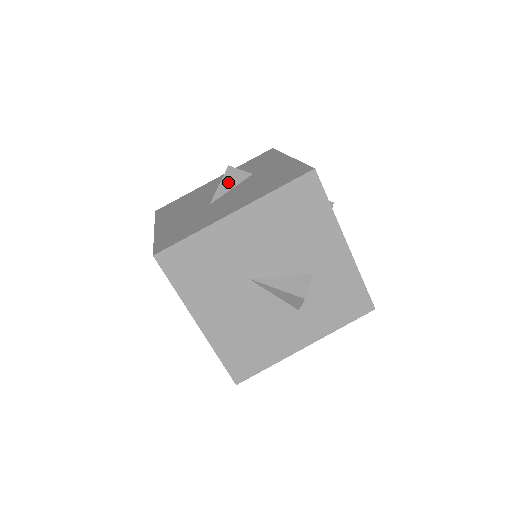
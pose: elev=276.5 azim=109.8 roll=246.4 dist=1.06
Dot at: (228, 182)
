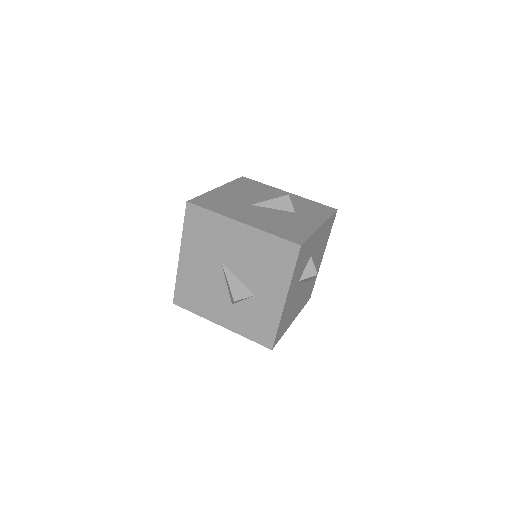
Dot at: occluded
